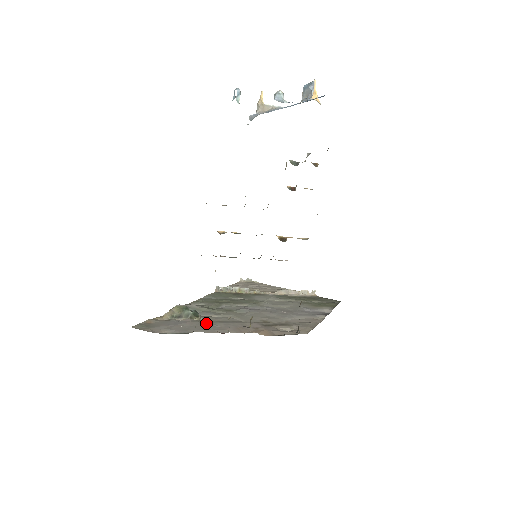
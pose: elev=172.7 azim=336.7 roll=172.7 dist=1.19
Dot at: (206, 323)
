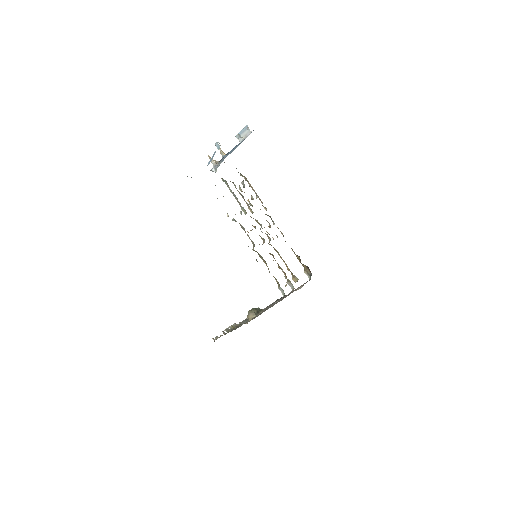
Dot at: occluded
